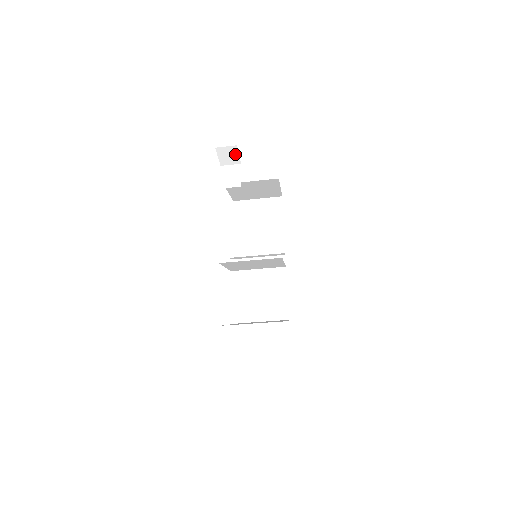
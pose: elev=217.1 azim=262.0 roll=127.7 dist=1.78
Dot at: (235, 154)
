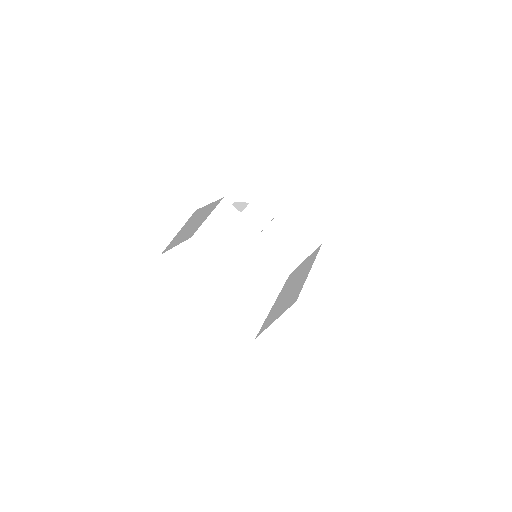
Dot at: (254, 212)
